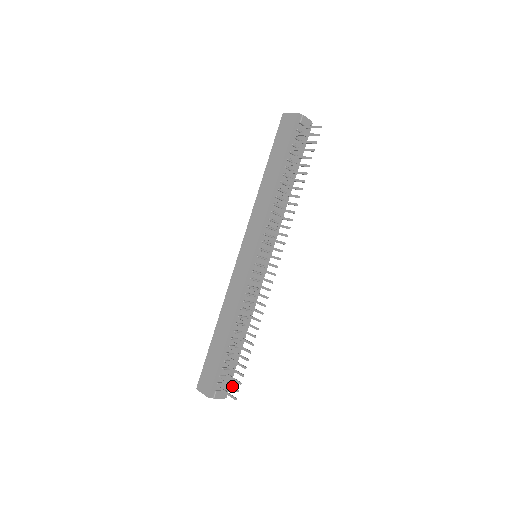
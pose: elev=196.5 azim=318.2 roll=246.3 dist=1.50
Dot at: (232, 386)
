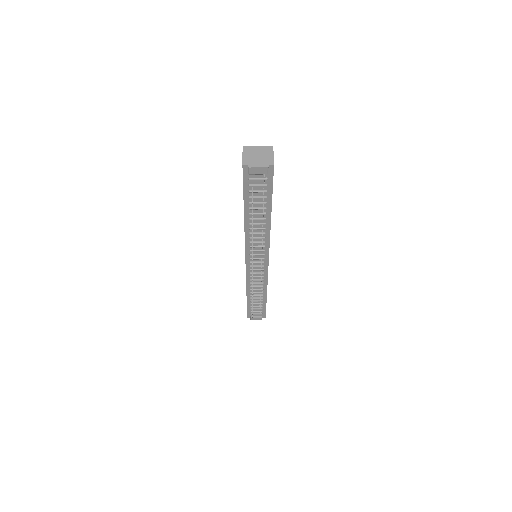
Dot at: occluded
